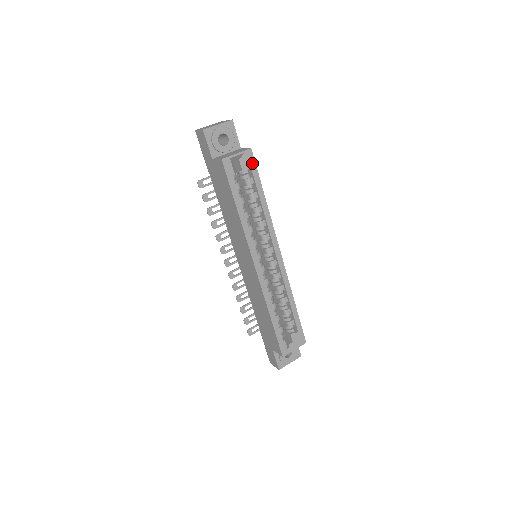
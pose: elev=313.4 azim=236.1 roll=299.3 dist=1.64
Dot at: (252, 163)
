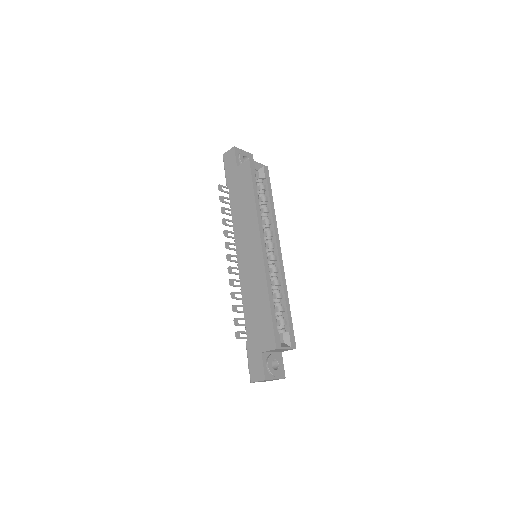
Dot at: (267, 176)
